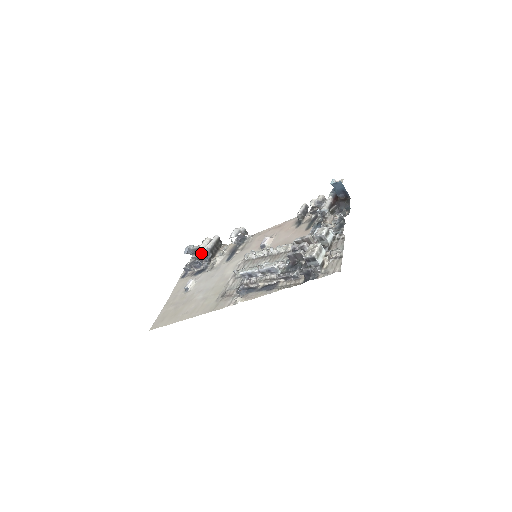
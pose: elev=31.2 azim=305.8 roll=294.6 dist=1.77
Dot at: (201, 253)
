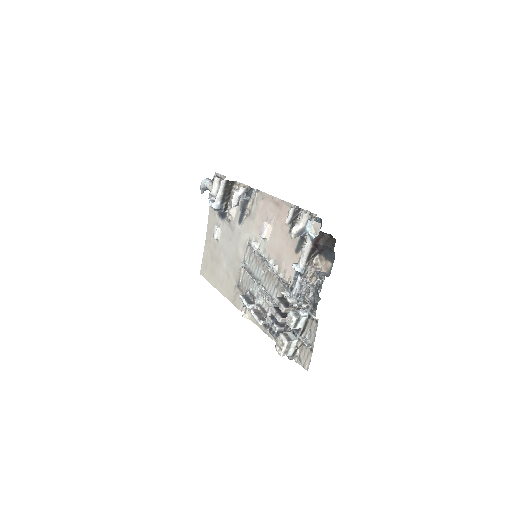
Dot at: occluded
